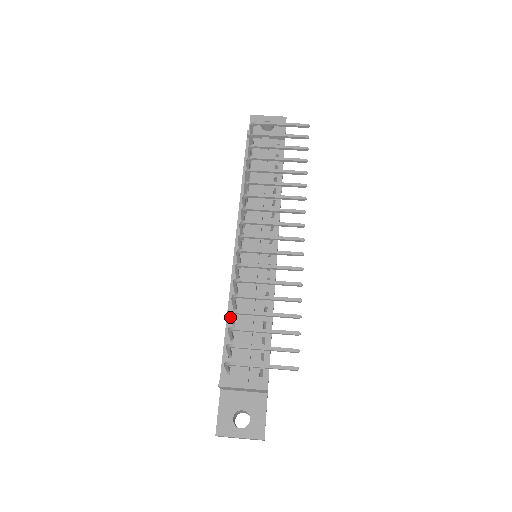
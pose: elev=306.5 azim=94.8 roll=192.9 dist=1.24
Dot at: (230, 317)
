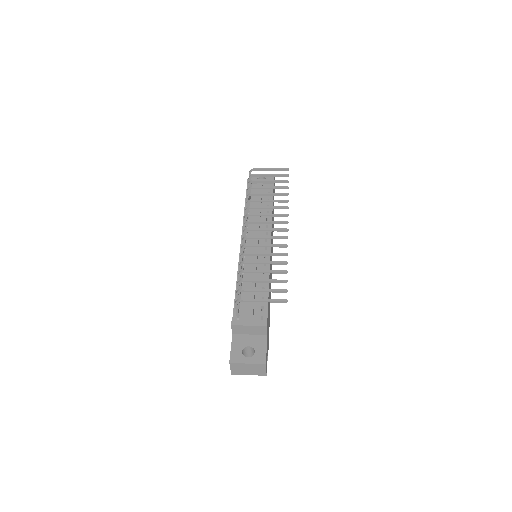
Dot at: (238, 279)
